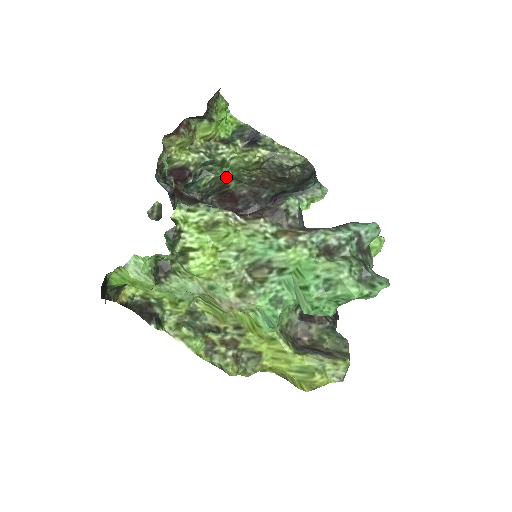
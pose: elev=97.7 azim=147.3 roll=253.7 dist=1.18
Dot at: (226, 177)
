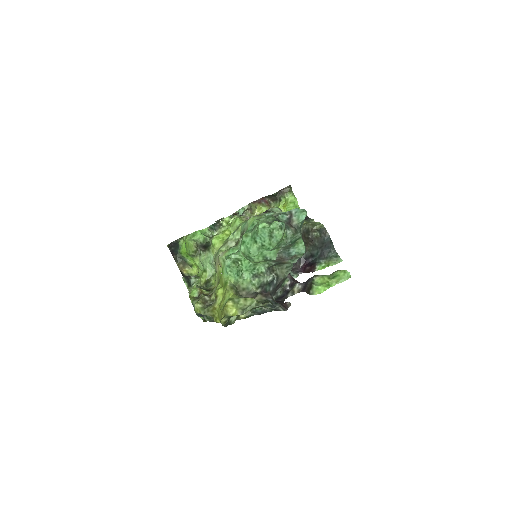
Dot at: occluded
